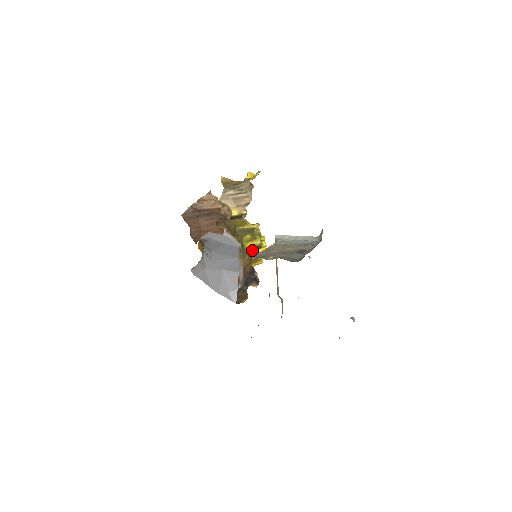
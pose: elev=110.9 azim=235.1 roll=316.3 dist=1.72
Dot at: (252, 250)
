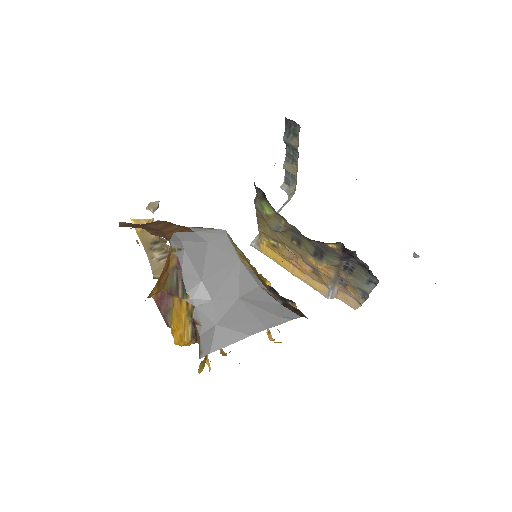
Dot at: occluded
